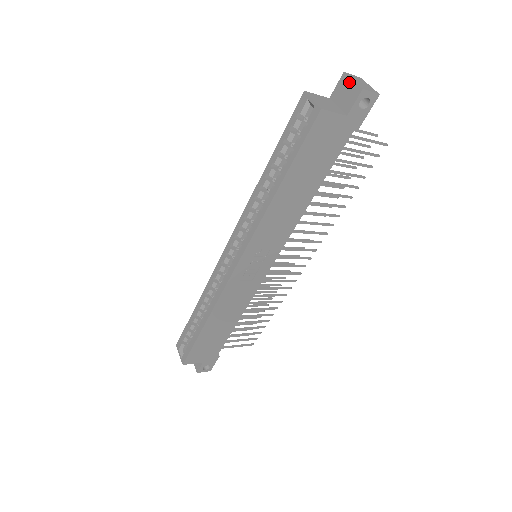
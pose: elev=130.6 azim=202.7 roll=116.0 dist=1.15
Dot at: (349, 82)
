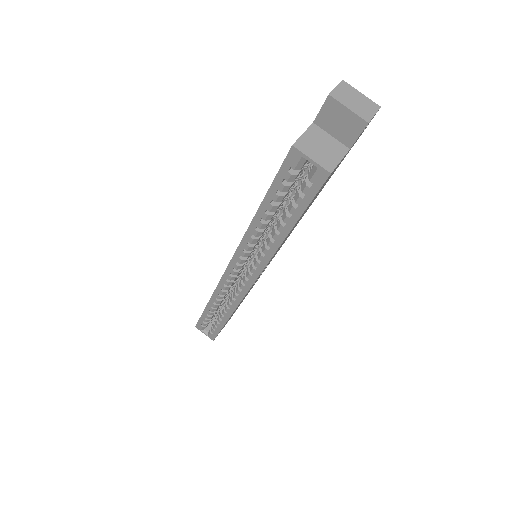
Dot at: (342, 110)
